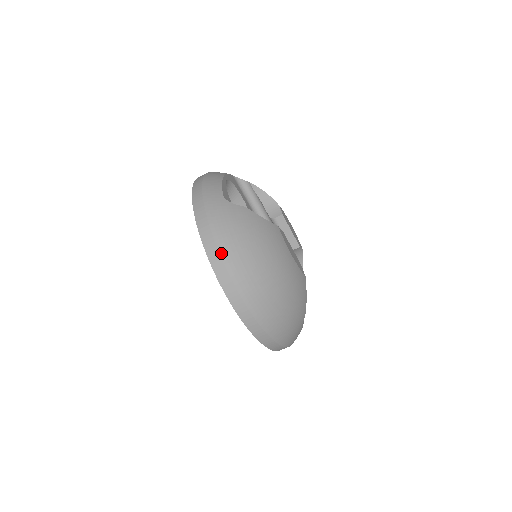
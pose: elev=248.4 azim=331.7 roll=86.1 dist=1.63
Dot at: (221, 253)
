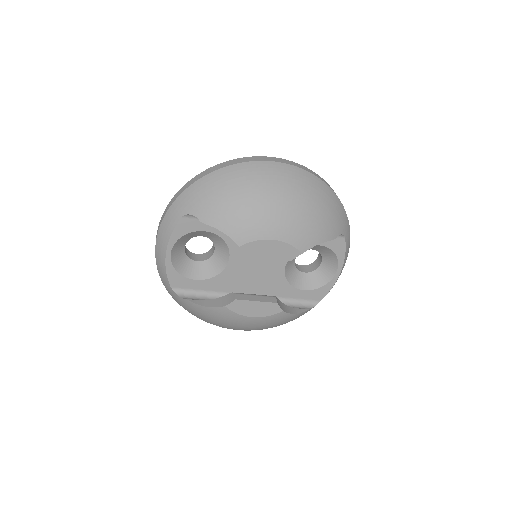
Dot at: occluded
